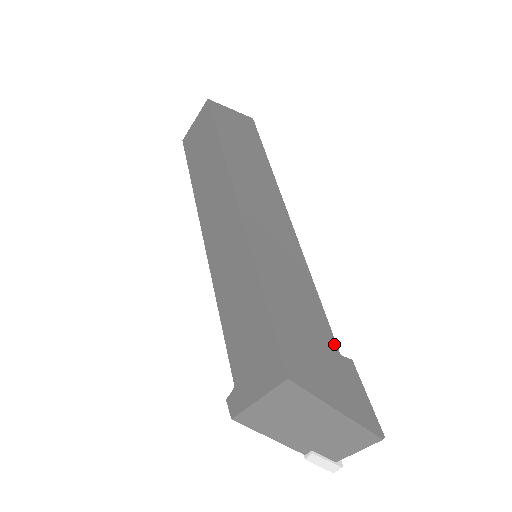
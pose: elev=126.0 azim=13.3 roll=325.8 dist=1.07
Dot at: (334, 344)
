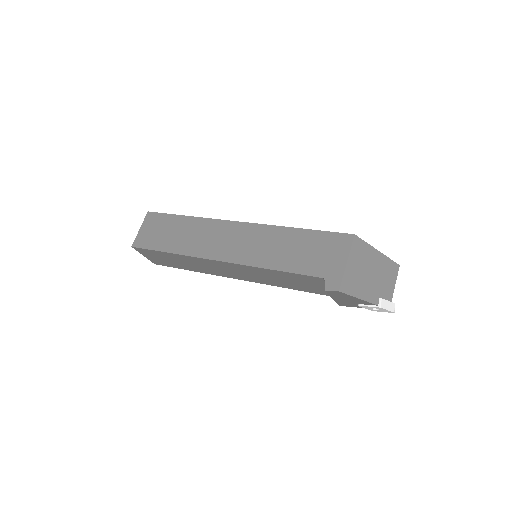
Dot at: occluded
